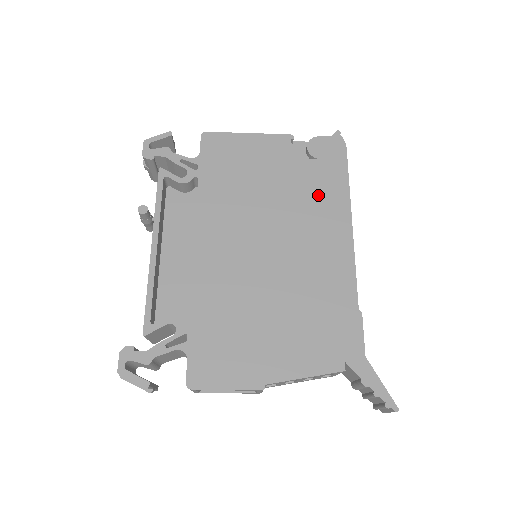
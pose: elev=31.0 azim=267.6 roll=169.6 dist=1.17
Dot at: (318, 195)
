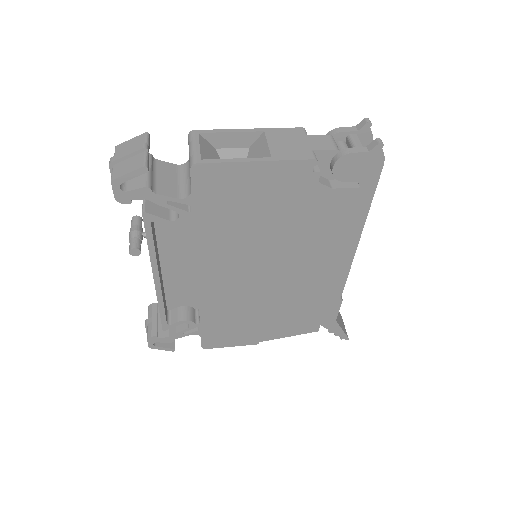
Dot at: (331, 226)
